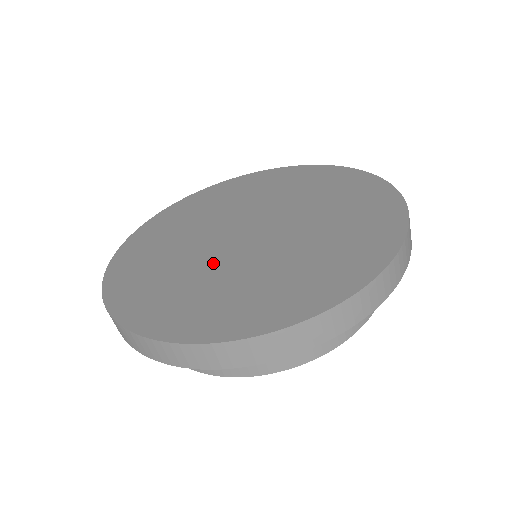
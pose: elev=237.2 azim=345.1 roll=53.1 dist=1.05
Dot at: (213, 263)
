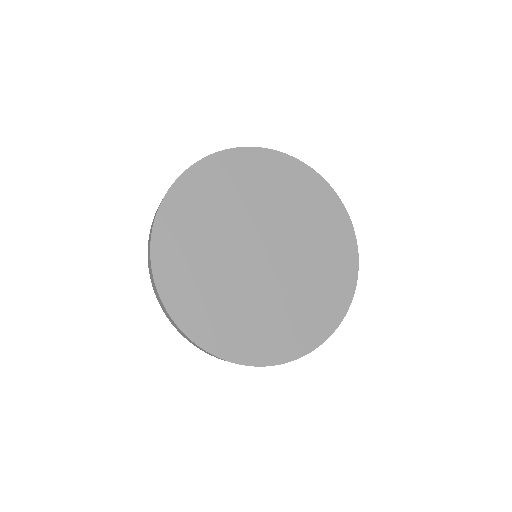
Dot at: (227, 265)
